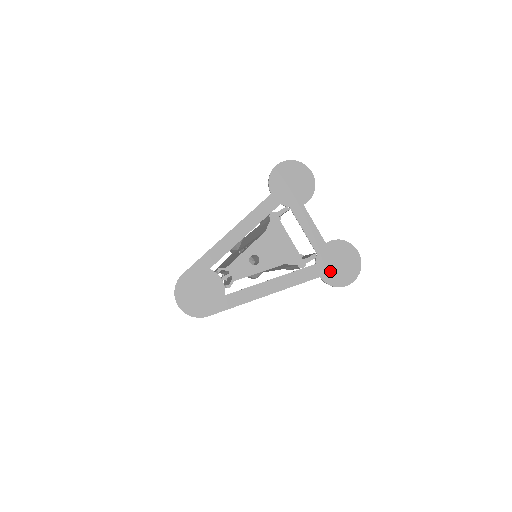
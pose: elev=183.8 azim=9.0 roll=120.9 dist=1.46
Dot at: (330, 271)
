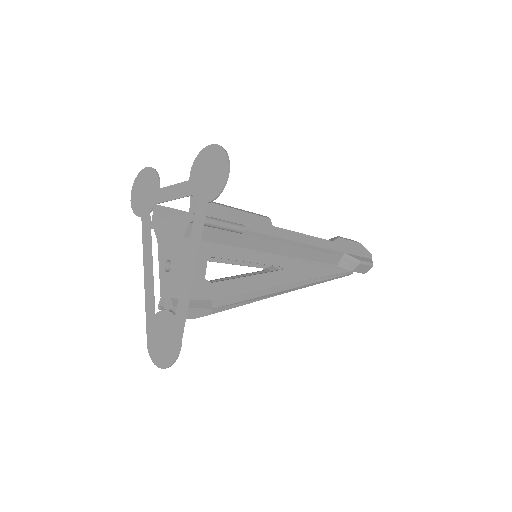
Dot at: (209, 188)
